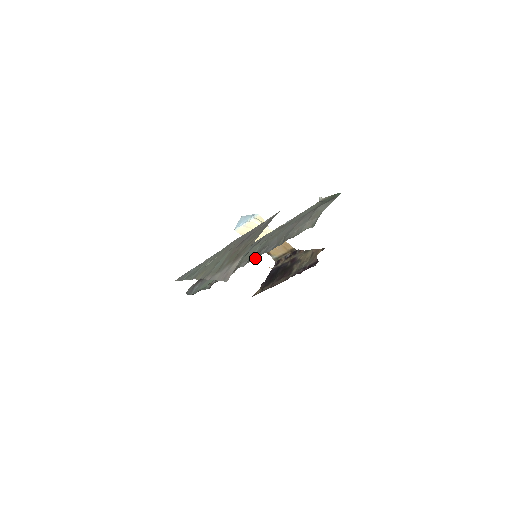
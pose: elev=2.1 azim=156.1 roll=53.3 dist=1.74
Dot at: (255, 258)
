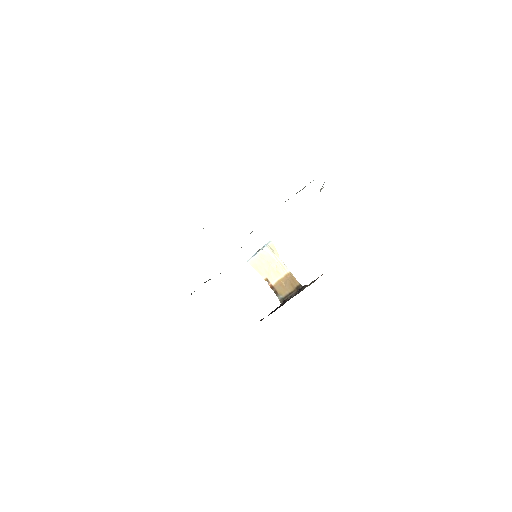
Dot at: (250, 233)
